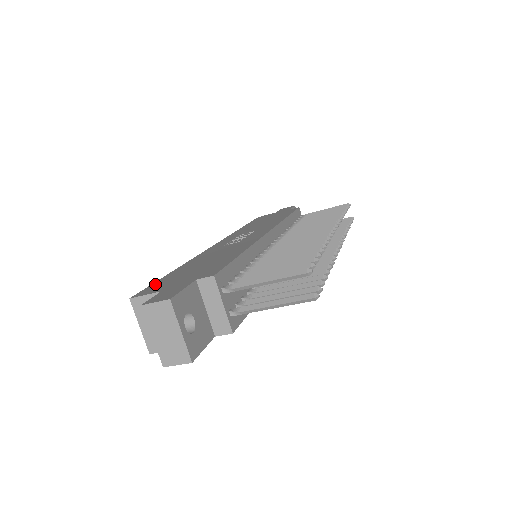
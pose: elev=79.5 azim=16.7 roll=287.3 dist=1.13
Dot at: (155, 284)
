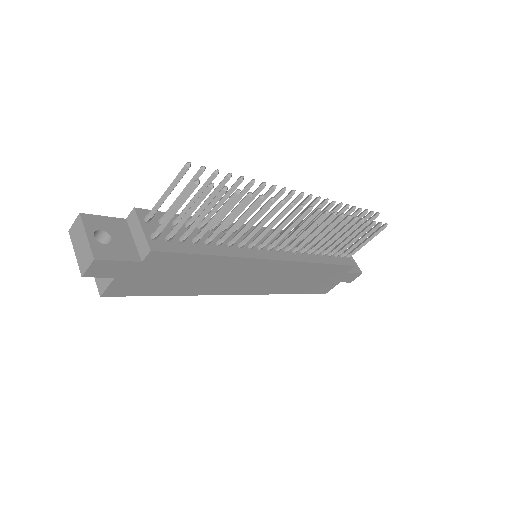
Dot at: occluded
